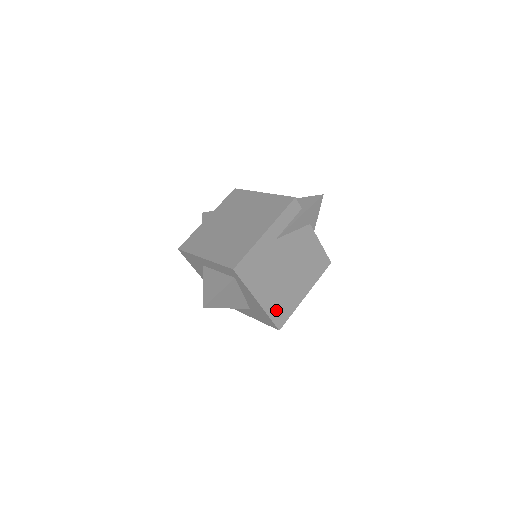
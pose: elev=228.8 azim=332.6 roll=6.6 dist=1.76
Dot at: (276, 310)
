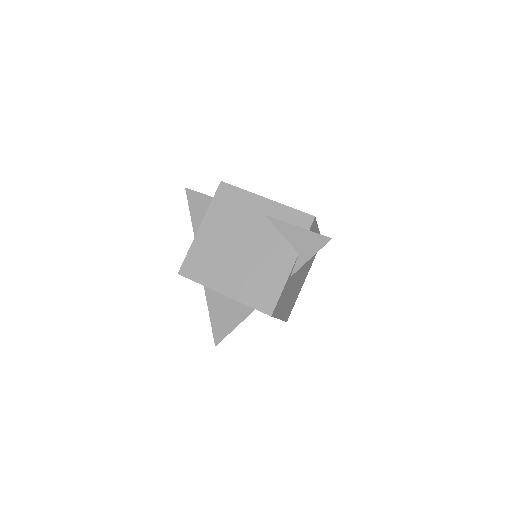
Dot at: (197, 257)
